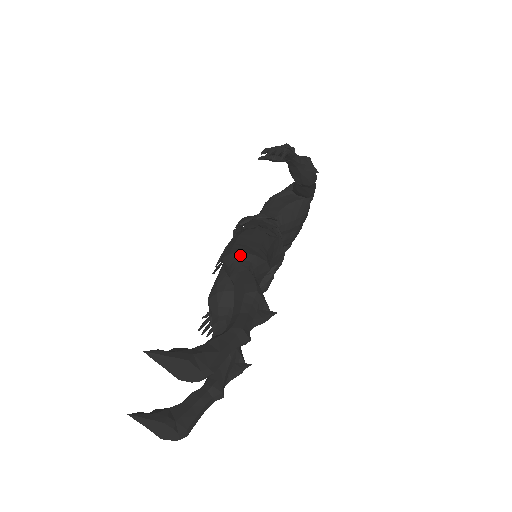
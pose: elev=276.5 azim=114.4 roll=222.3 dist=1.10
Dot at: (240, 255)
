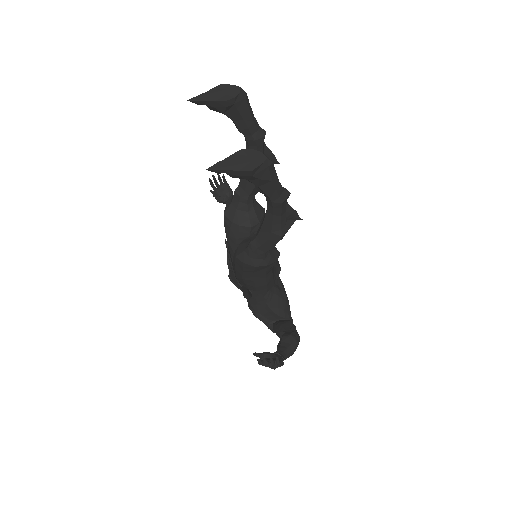
Dot at: occluded
